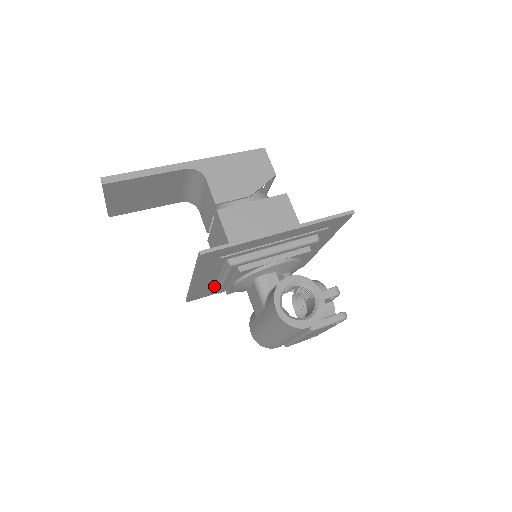
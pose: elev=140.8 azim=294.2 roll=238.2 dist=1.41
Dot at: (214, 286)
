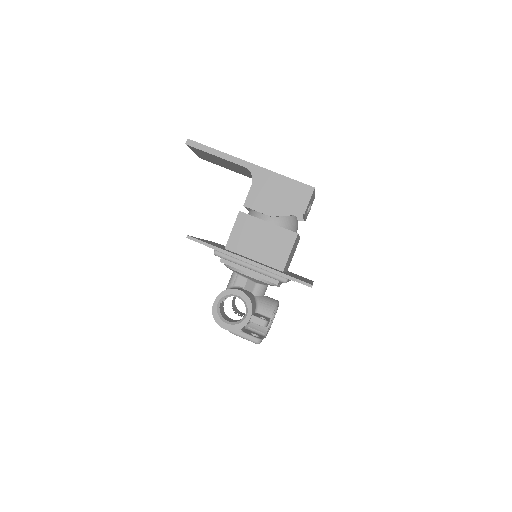
Dot at: occluded
